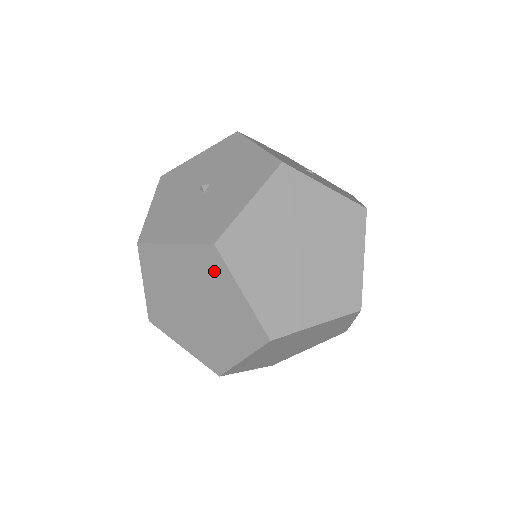
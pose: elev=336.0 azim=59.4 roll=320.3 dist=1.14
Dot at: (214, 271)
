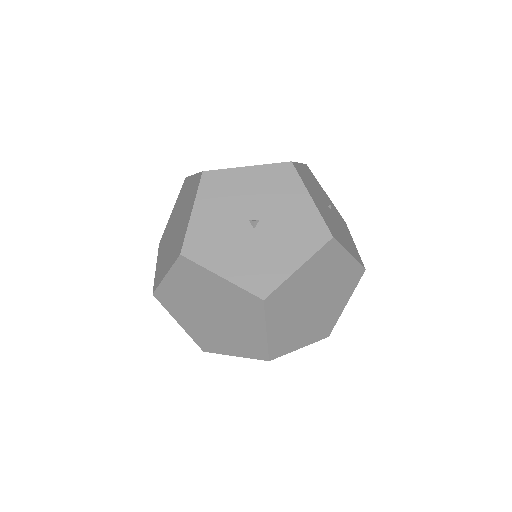
Dot at: (250, 310)
